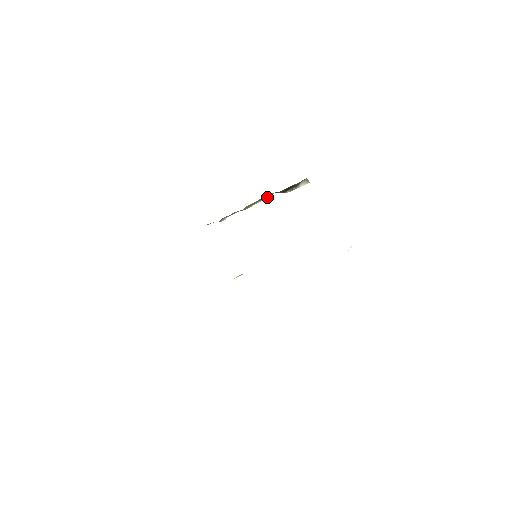
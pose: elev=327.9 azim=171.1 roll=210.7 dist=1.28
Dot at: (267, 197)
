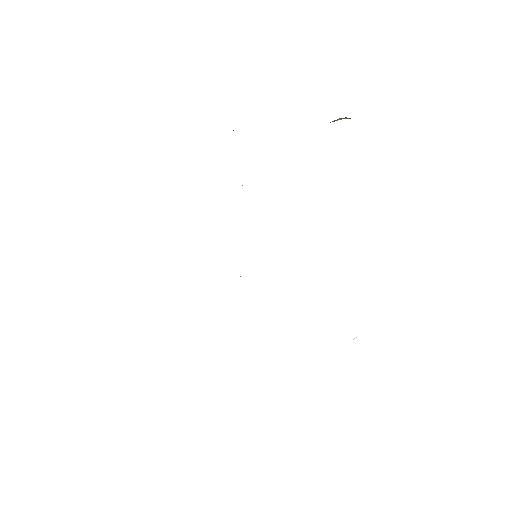
Dot at: occluded
